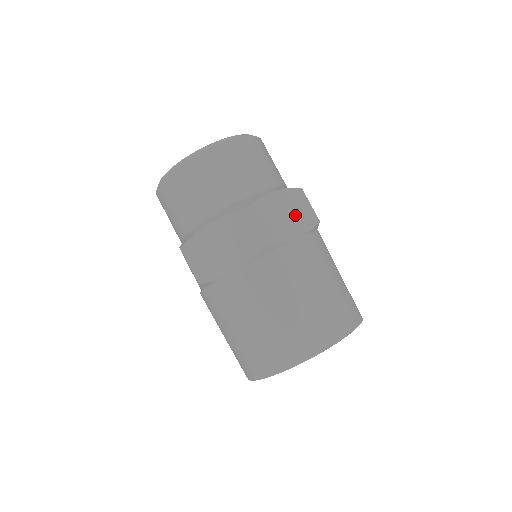
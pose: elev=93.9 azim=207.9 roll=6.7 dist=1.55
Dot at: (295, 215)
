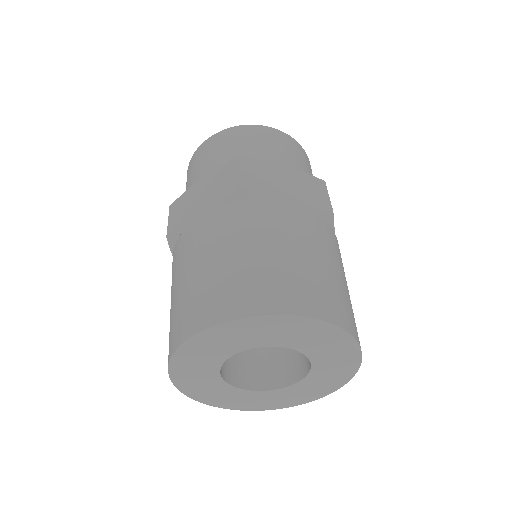
Dot at: (300, 191)
